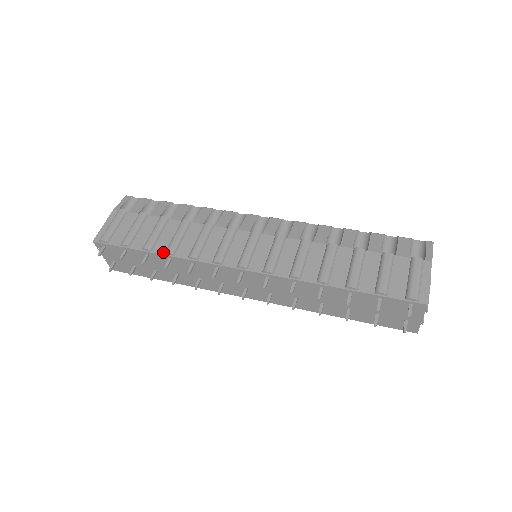
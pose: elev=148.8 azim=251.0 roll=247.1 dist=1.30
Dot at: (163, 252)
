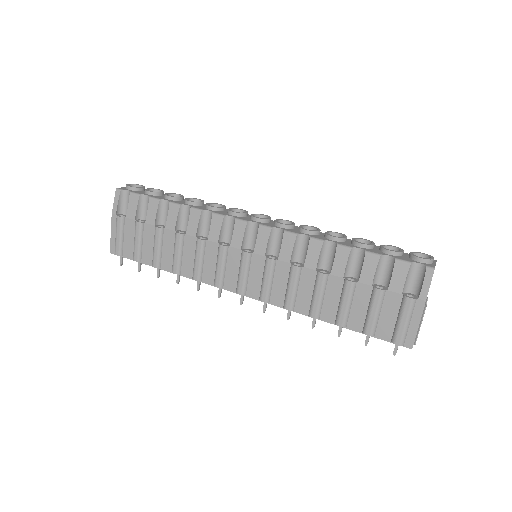
Dot at: (170, 270)
